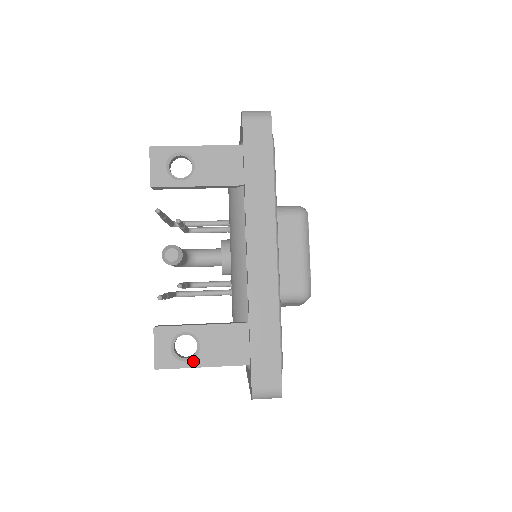
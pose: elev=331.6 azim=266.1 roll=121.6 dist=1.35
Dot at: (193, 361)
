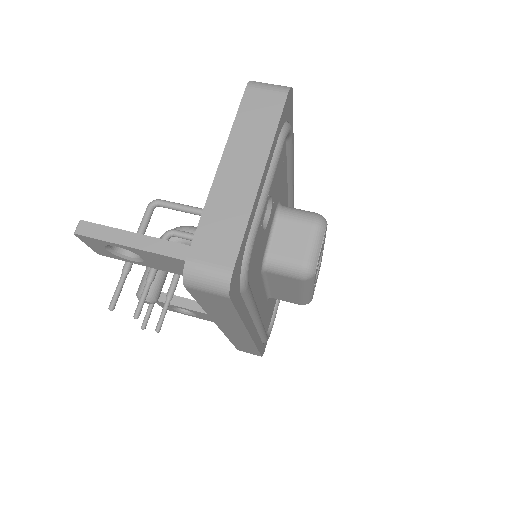
Dot at: (193, 316)
